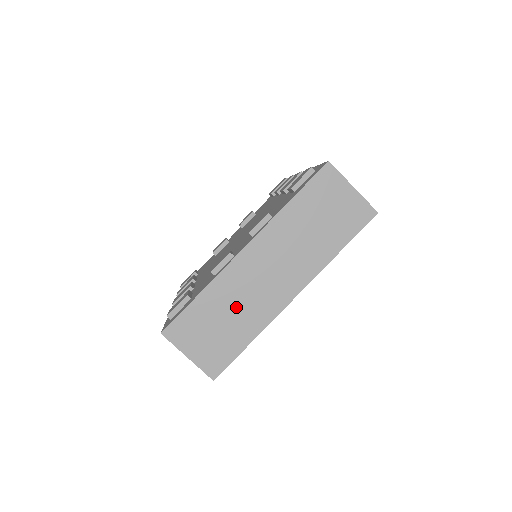
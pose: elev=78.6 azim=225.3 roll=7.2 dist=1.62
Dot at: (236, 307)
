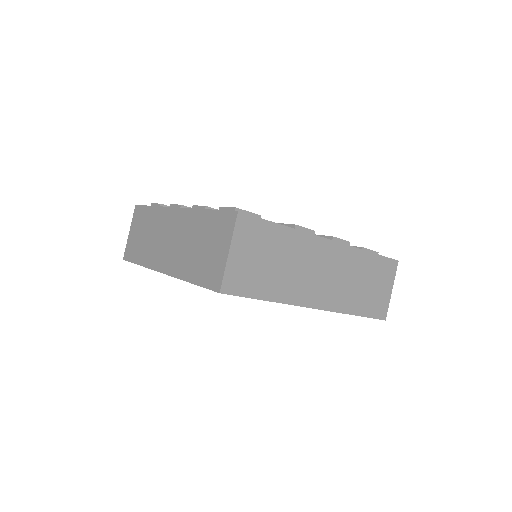
Dot at: (289, 266)
